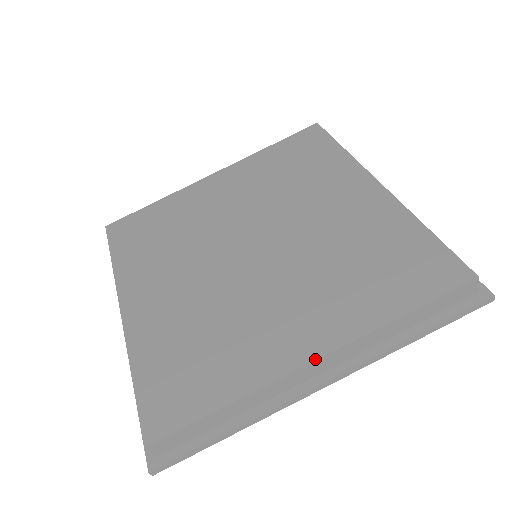
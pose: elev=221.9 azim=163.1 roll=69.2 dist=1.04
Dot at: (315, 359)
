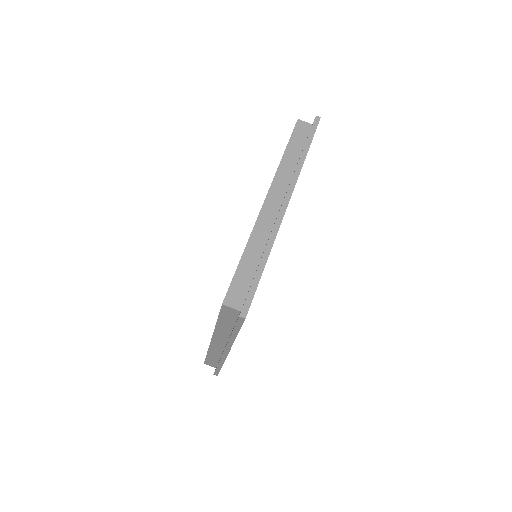
Dot at: (265, 199)
